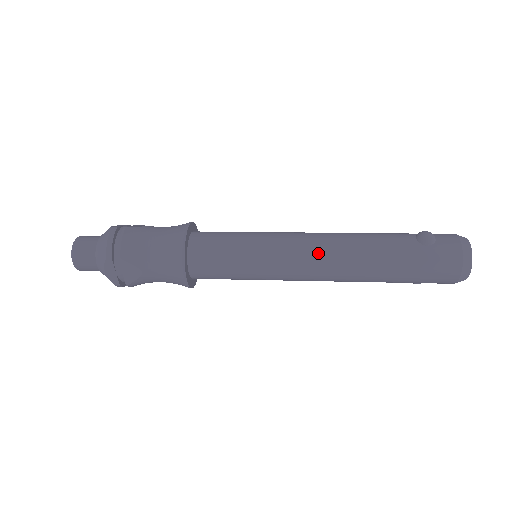
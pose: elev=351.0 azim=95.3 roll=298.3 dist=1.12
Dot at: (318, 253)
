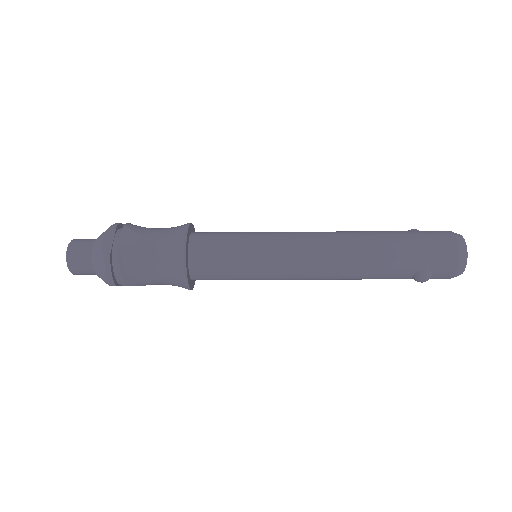
Dot at: (317, 232)
